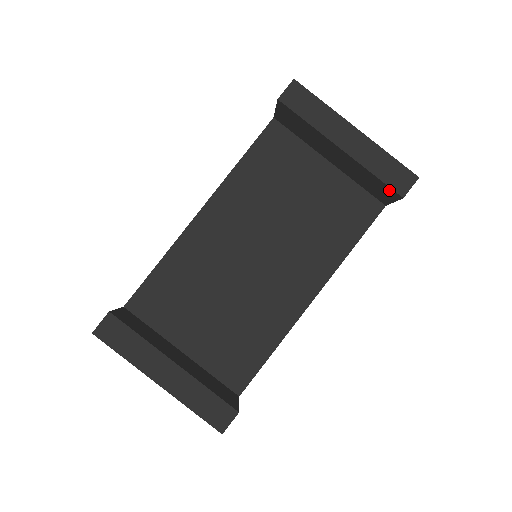
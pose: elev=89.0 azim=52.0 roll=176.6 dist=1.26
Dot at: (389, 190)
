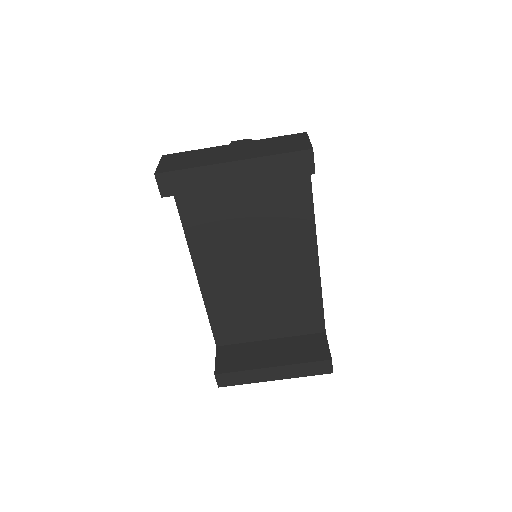
Dot at: (300, 173)
